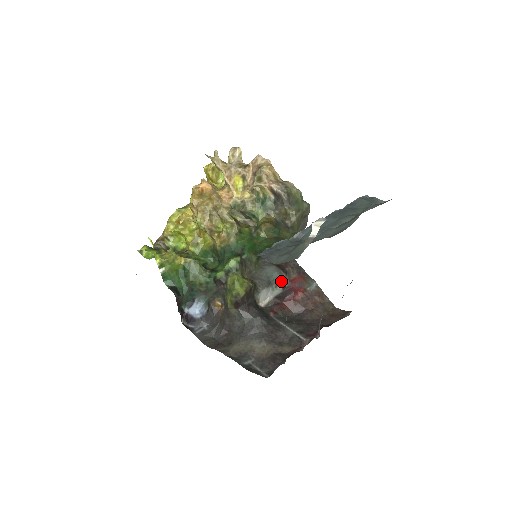
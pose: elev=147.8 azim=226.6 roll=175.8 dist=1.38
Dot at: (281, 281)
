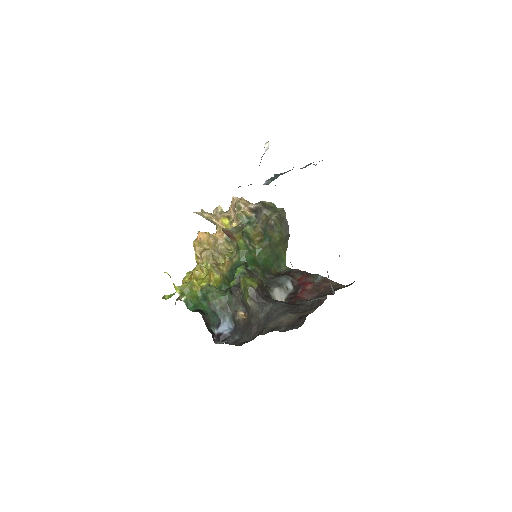
Dot at: (290, 283)
